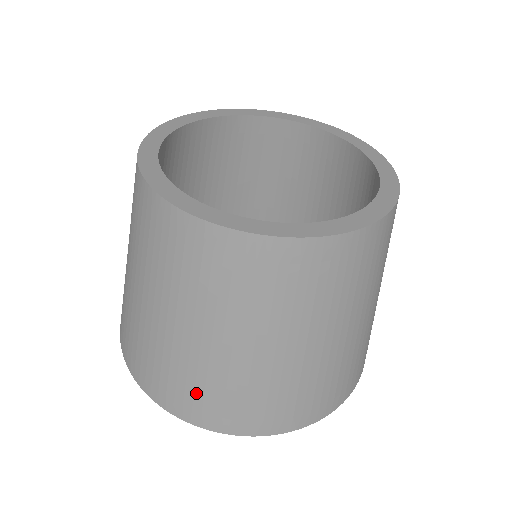
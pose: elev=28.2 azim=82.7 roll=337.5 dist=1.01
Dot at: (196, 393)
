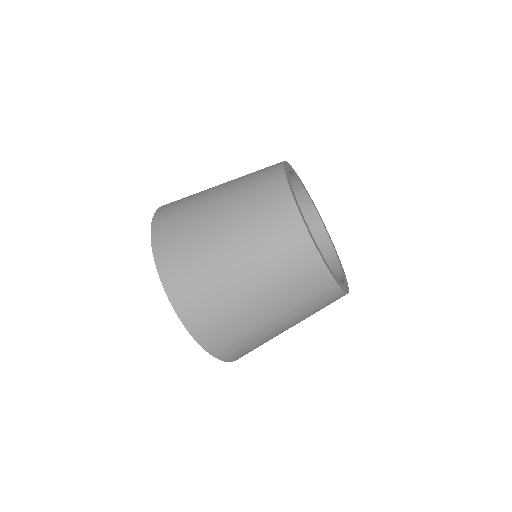
Dot at: (221, 326)
